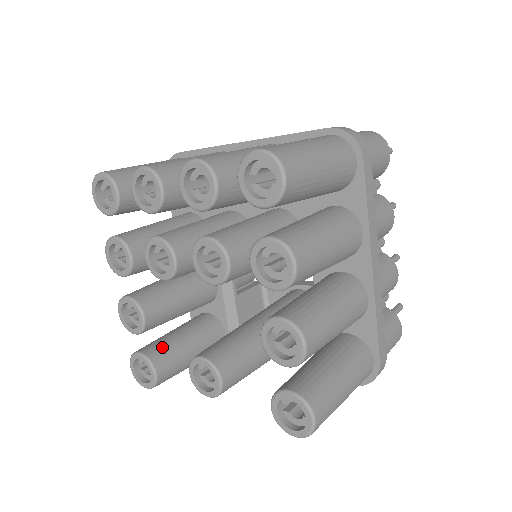
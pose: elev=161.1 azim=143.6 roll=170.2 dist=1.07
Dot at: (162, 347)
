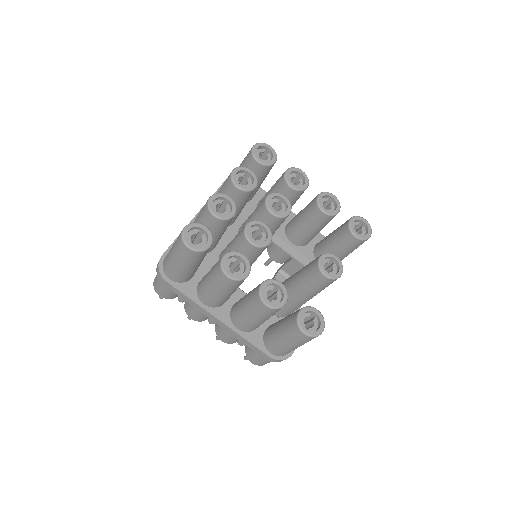
Dot at: occluded
